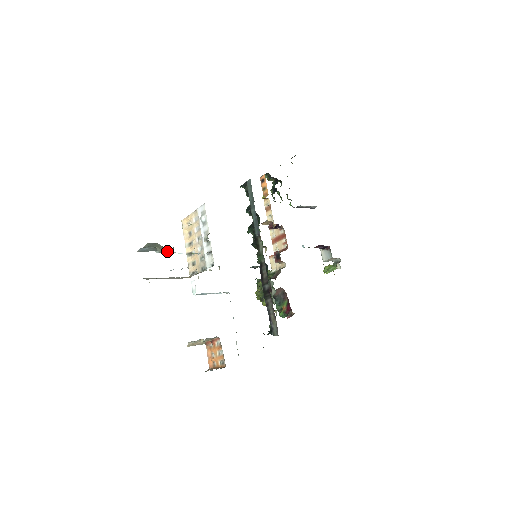
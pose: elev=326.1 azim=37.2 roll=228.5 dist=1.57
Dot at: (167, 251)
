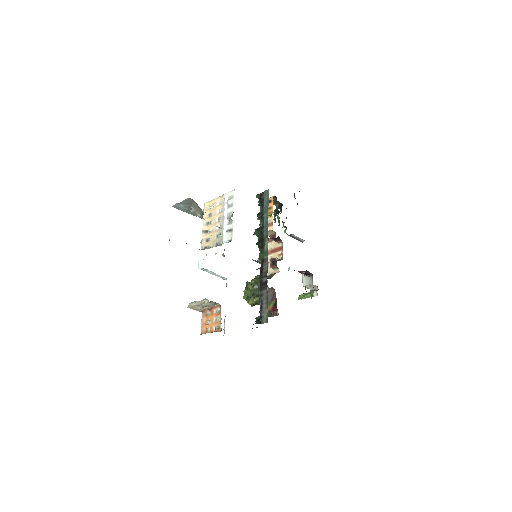
Dot at: (199, 213)
